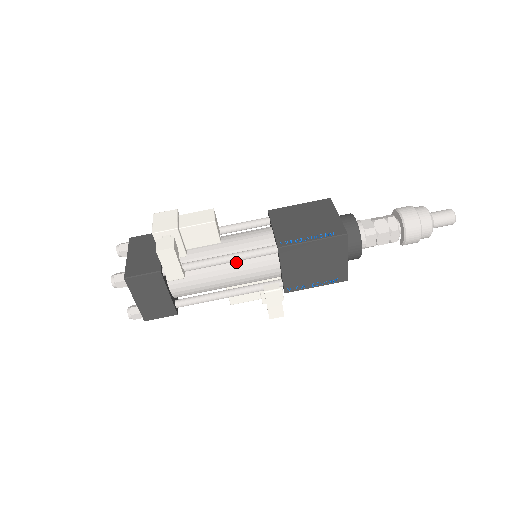
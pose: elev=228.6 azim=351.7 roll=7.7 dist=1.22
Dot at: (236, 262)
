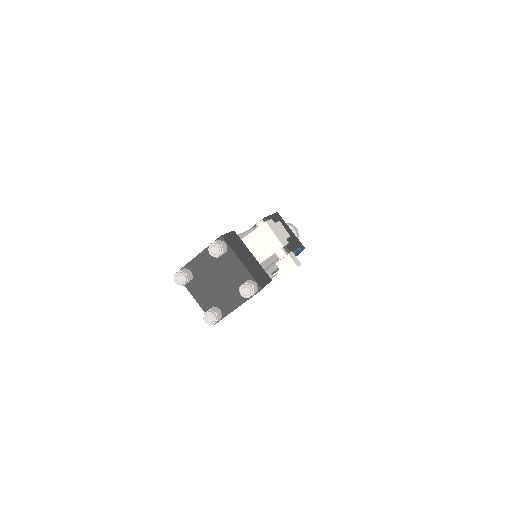
Dot at: occluded
